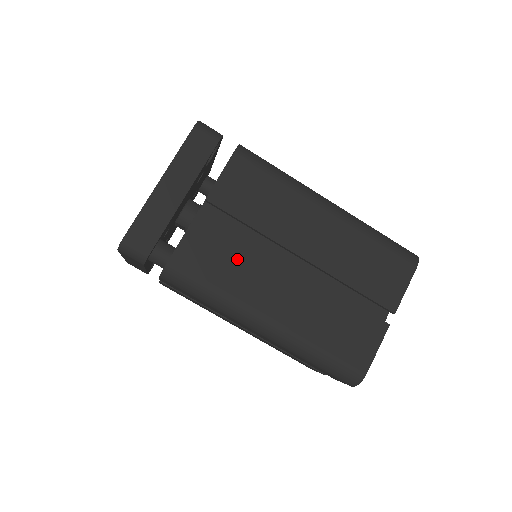
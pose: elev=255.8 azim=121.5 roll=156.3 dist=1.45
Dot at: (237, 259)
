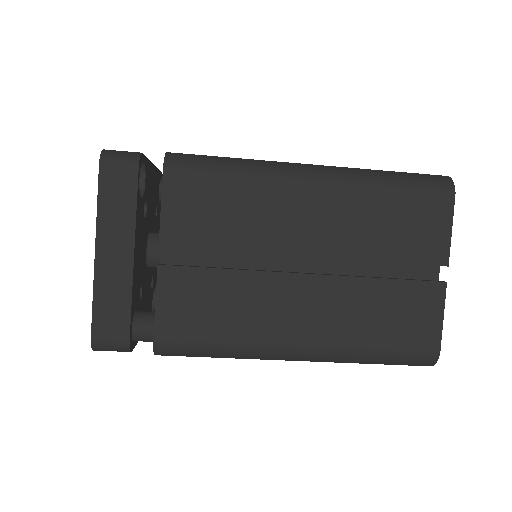
Dot at: (230, 298)
